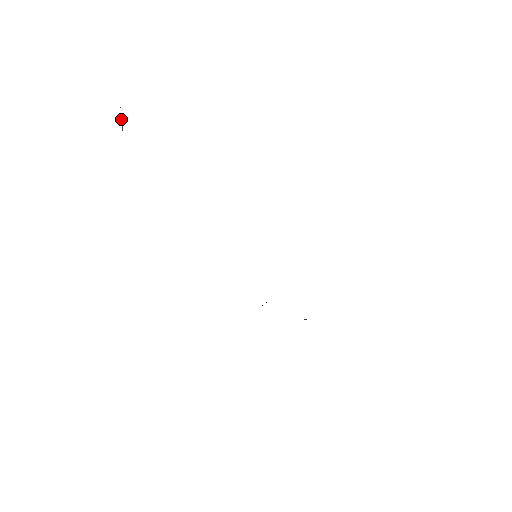
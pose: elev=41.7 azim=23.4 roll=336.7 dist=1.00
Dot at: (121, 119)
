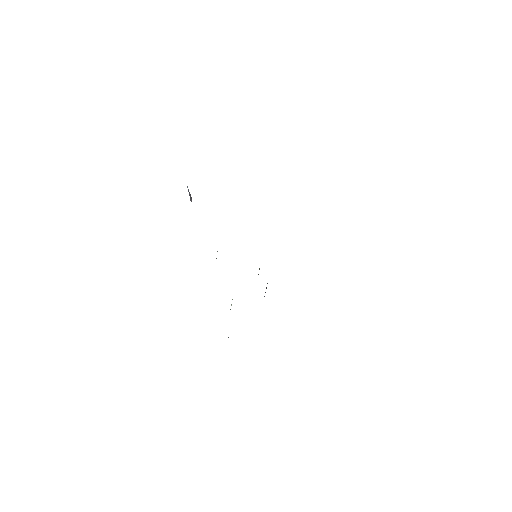
Dot at: (189, 194)
